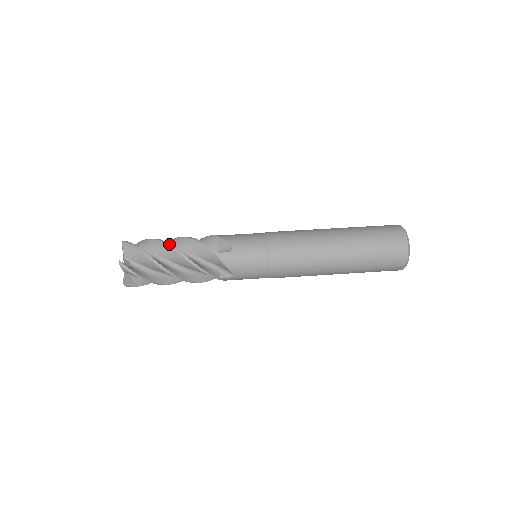
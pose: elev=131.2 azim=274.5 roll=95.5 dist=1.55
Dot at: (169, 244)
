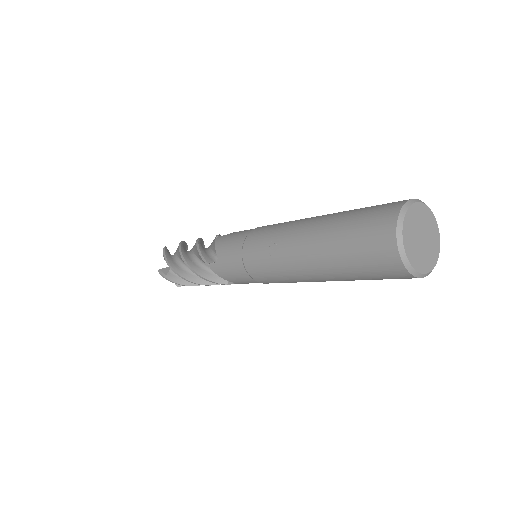
Dot at: (201, 238)
